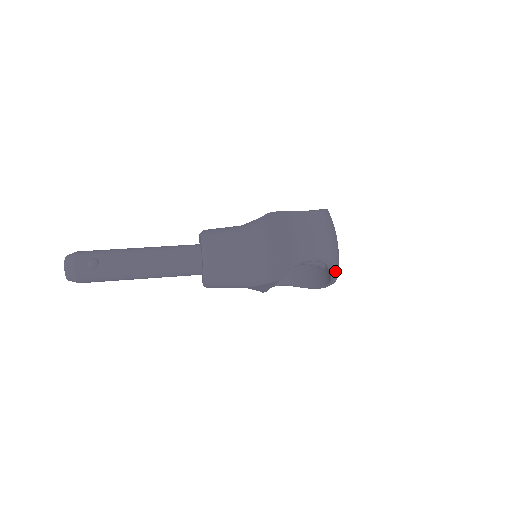
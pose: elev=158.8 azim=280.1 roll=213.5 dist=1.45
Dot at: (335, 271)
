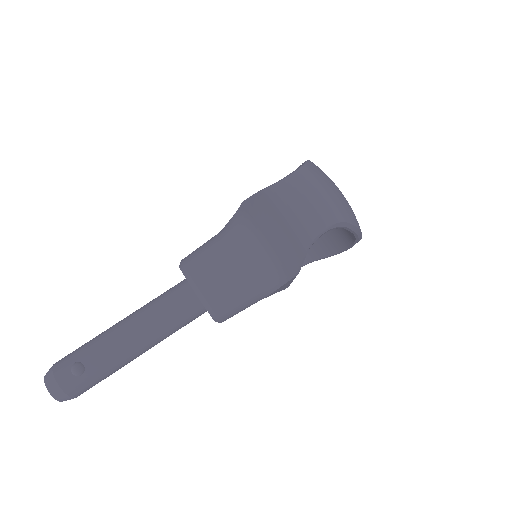
Dot at: (357, 228)
